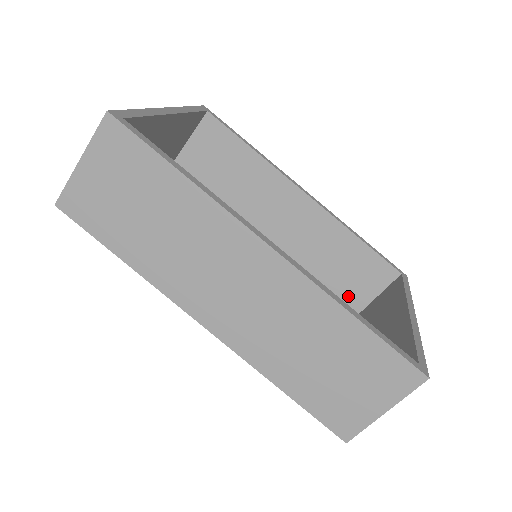
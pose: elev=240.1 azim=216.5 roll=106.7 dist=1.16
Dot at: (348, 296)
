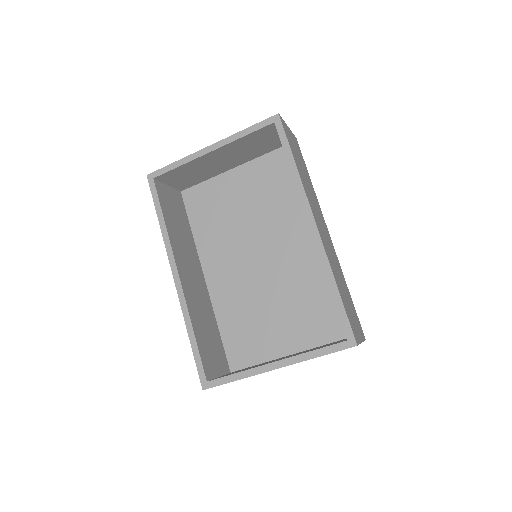
Dot at: occluded
